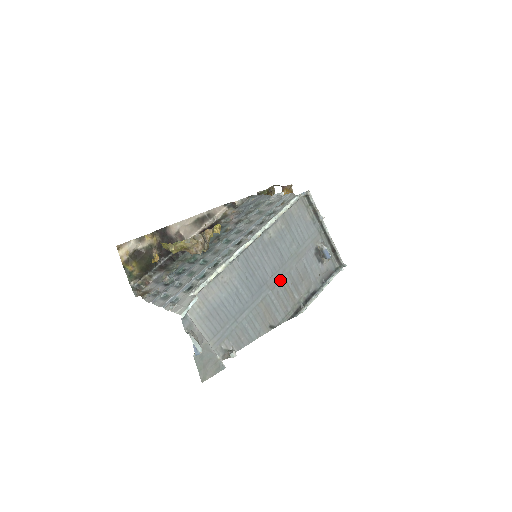
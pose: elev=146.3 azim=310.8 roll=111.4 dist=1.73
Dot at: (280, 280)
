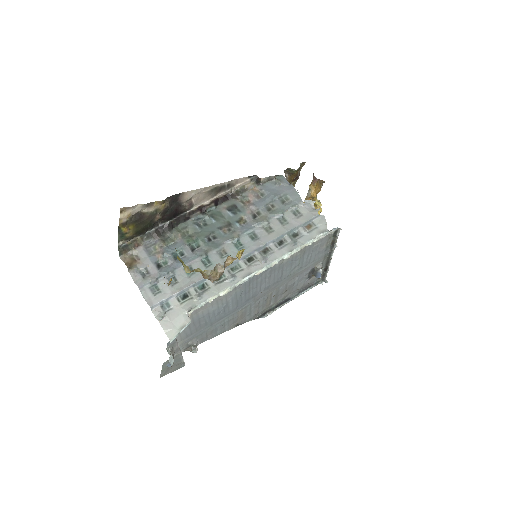
Dot at: (267, 293)
